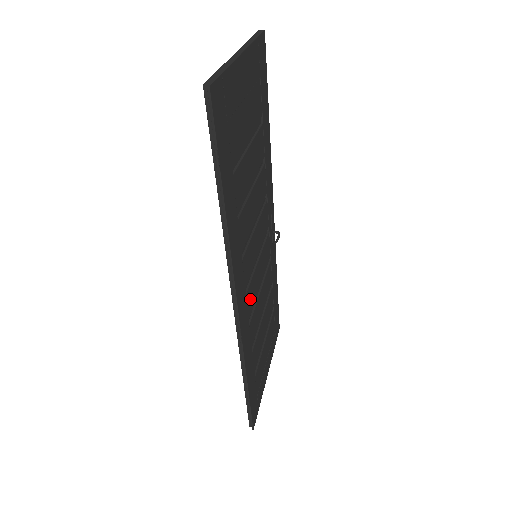
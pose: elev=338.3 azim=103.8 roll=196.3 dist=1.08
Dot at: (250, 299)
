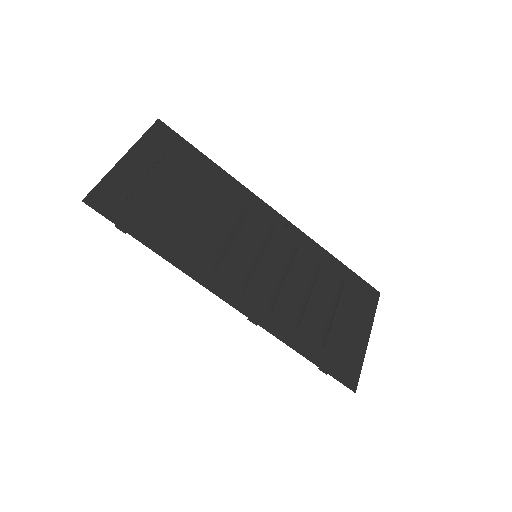
Dot at: (260, 290)
